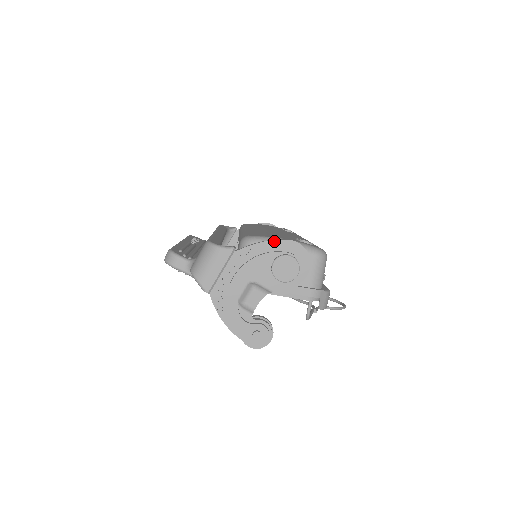
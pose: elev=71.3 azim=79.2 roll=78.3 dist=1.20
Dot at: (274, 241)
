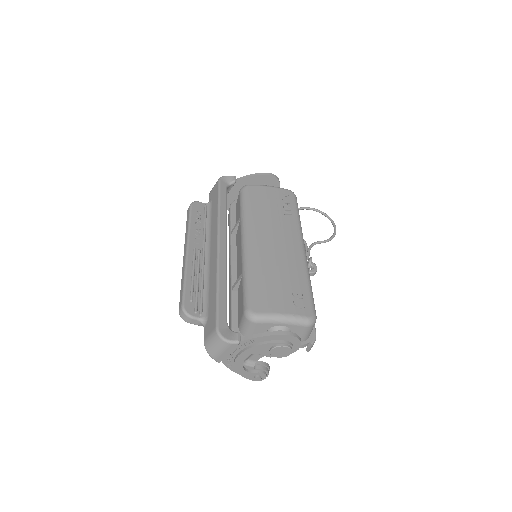
Dot at: (272, 336)
